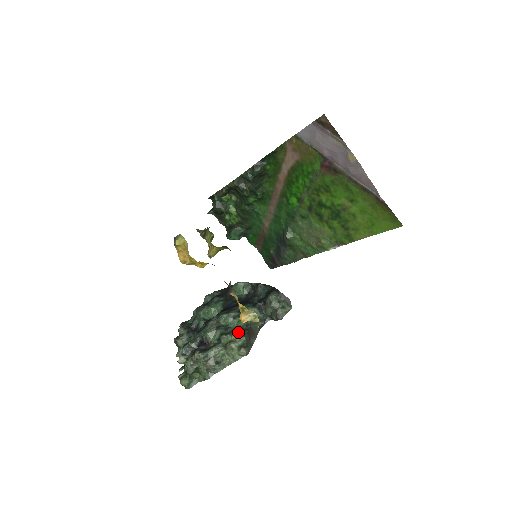
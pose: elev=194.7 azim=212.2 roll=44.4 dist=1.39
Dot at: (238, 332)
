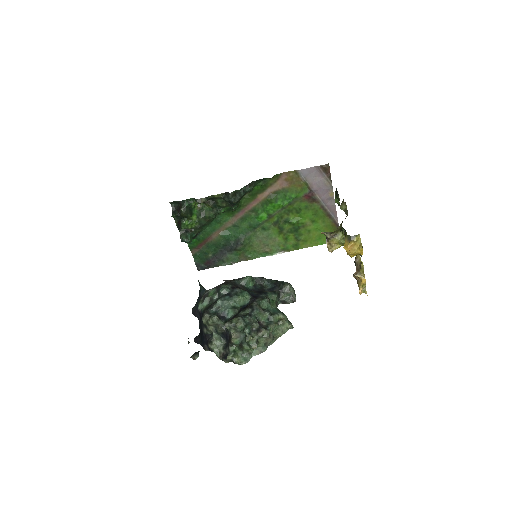
Dot at: (281, 312)
